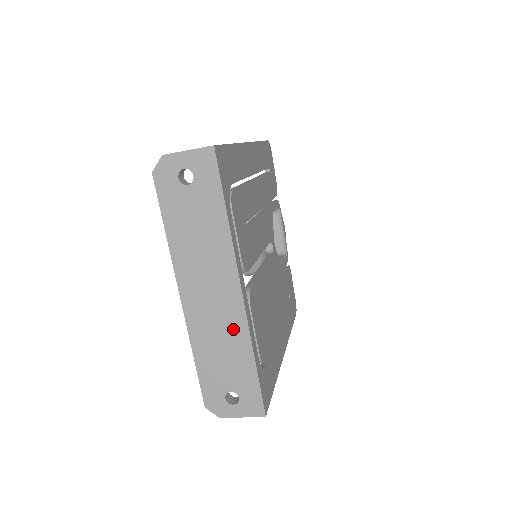
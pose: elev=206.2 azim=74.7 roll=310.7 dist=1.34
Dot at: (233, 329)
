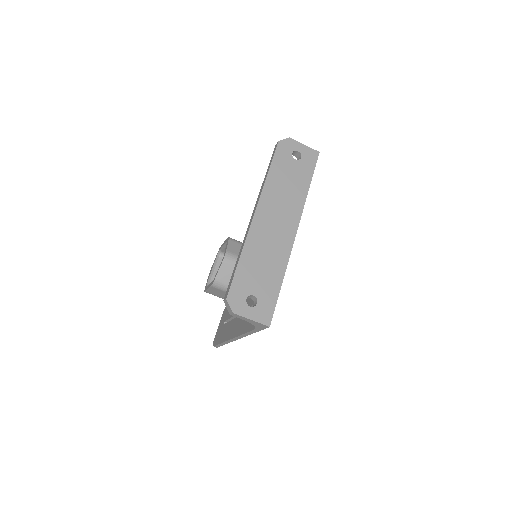
Dot at: (279, 252)
